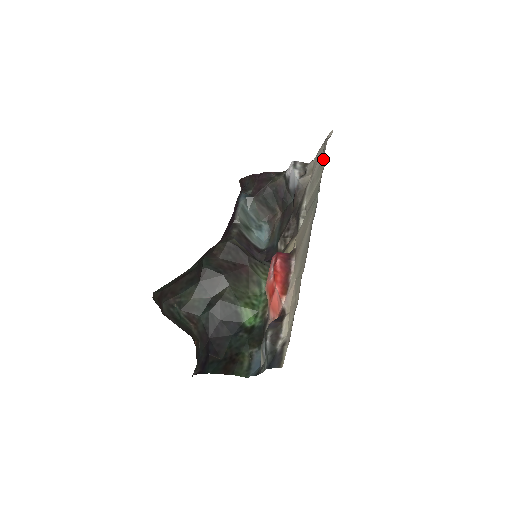
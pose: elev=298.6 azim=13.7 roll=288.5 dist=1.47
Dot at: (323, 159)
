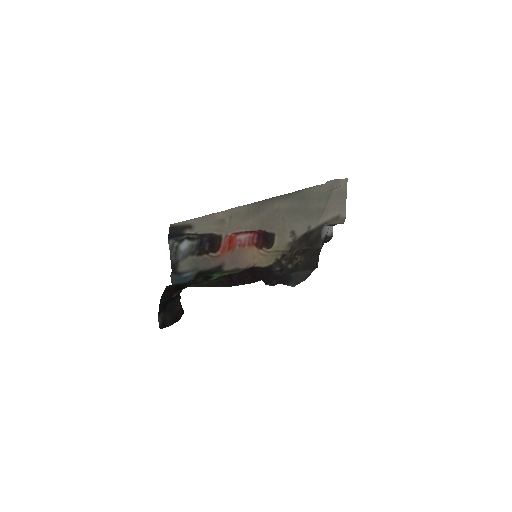
Dot at: (327, 187)
